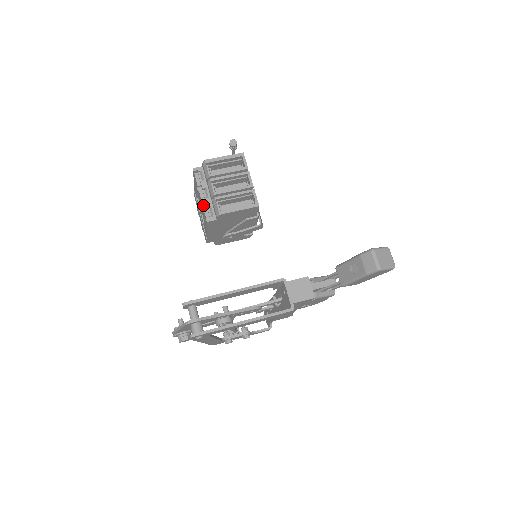
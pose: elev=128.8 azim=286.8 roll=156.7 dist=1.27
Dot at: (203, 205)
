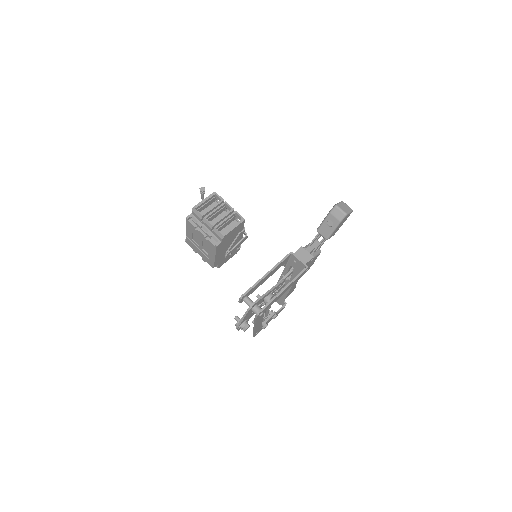
Dot at: (206, 238)
